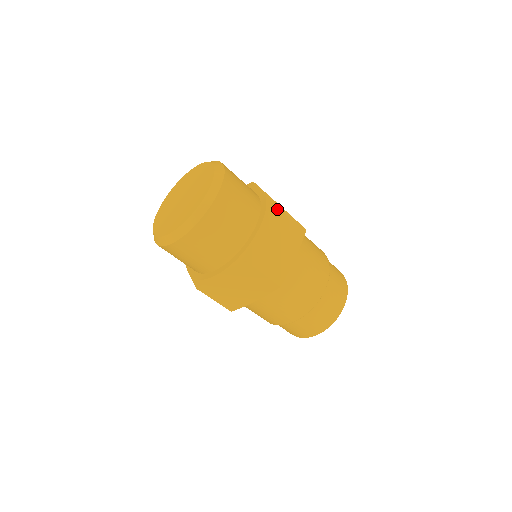
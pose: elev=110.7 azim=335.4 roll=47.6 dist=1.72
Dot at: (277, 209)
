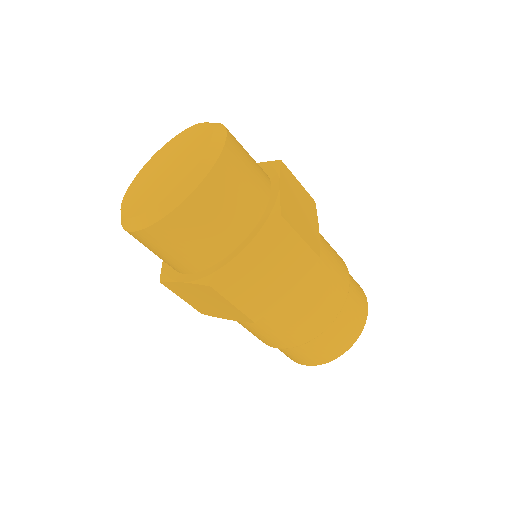
Dot at: (281, 226)
